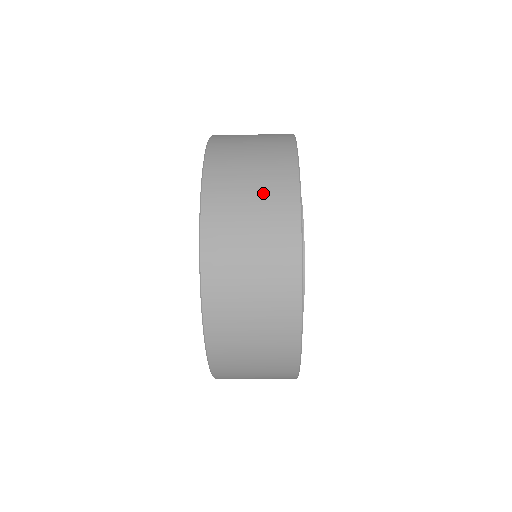
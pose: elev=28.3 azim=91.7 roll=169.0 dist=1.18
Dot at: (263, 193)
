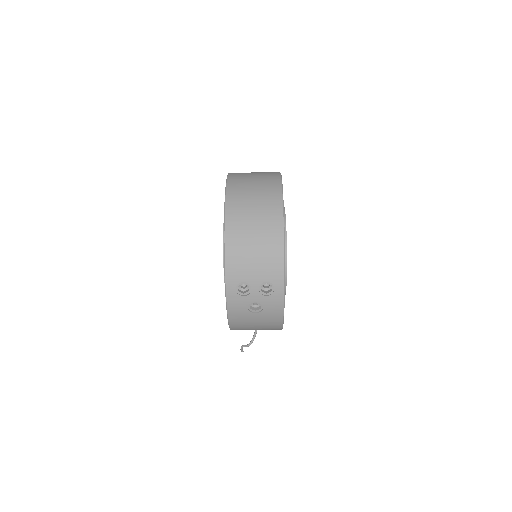
Dot at: occluded
